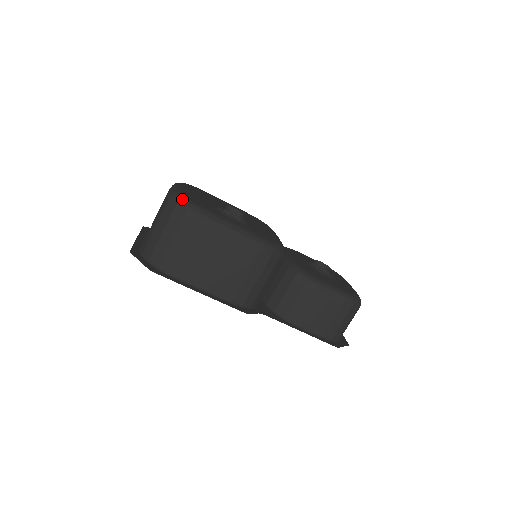
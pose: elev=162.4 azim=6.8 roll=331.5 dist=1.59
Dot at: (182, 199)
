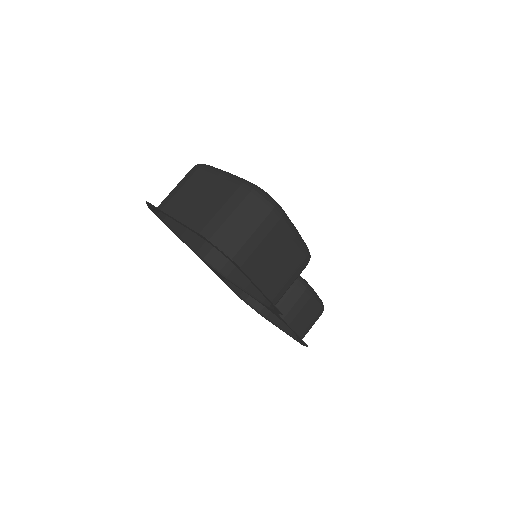
Dot at: (267, 193)
